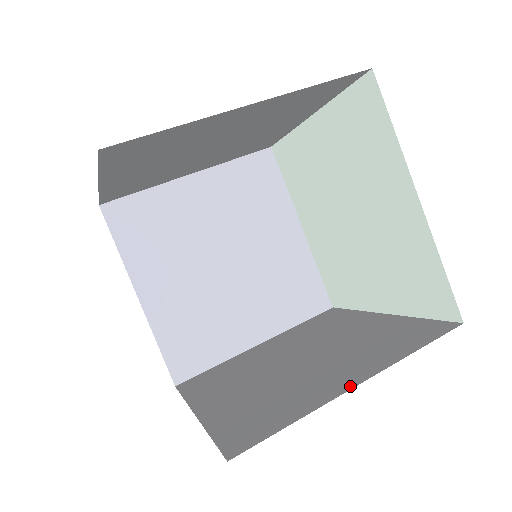
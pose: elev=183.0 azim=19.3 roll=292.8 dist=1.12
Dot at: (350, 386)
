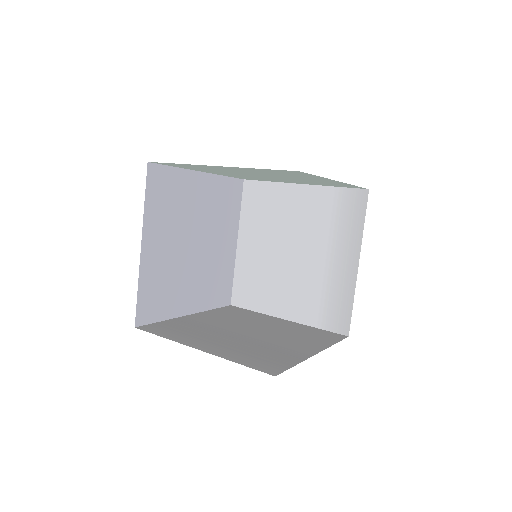
Dot at: (355, 267)
